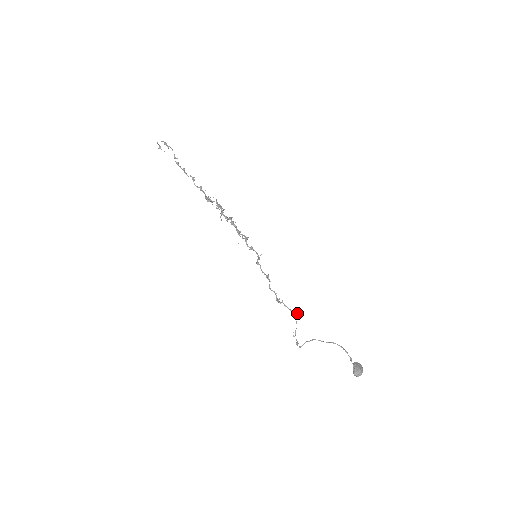
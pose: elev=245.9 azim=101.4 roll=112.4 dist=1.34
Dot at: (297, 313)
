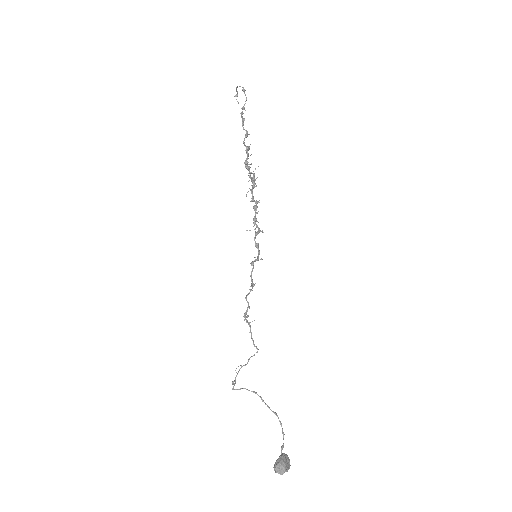
Dot at: (257, 348)
